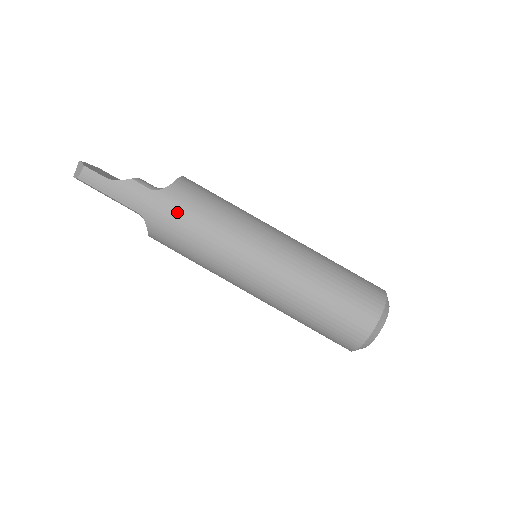
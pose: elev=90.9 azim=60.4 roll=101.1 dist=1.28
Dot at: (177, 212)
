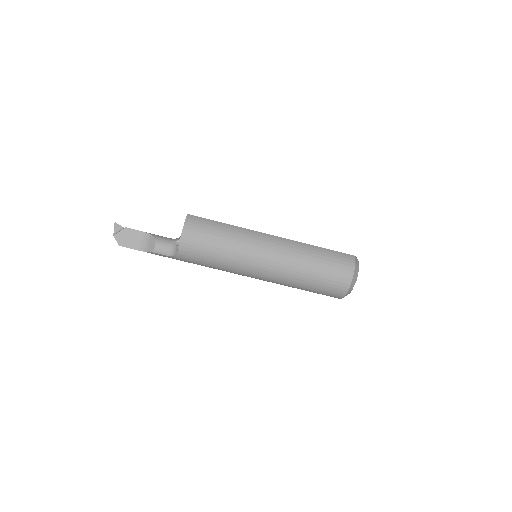
Dot at: occluded
